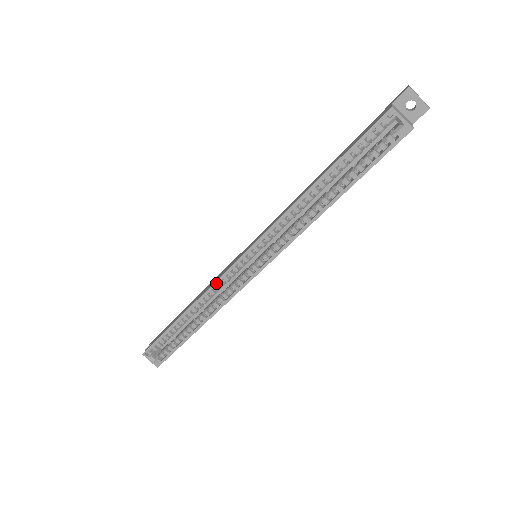
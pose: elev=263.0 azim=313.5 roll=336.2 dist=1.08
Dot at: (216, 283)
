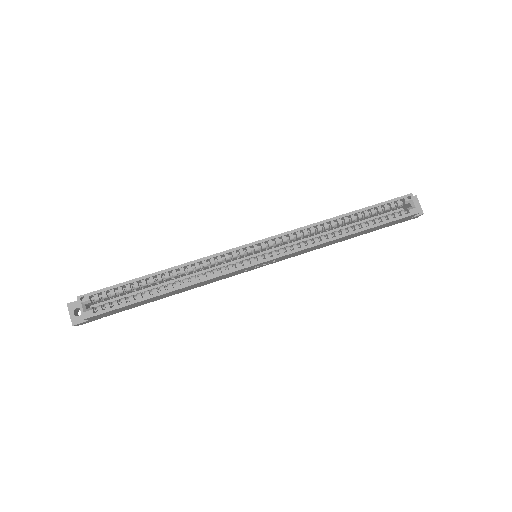
Dot at: (217, 255)
